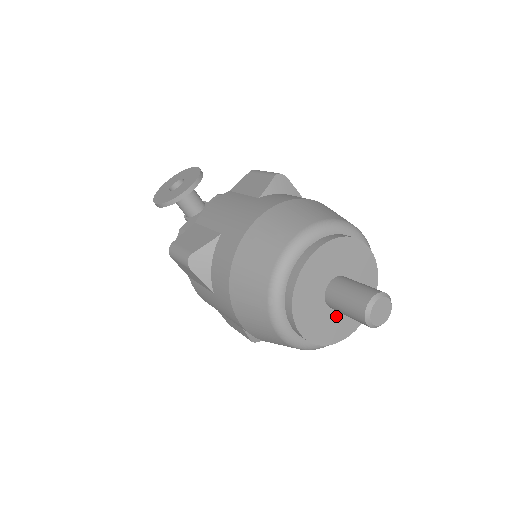
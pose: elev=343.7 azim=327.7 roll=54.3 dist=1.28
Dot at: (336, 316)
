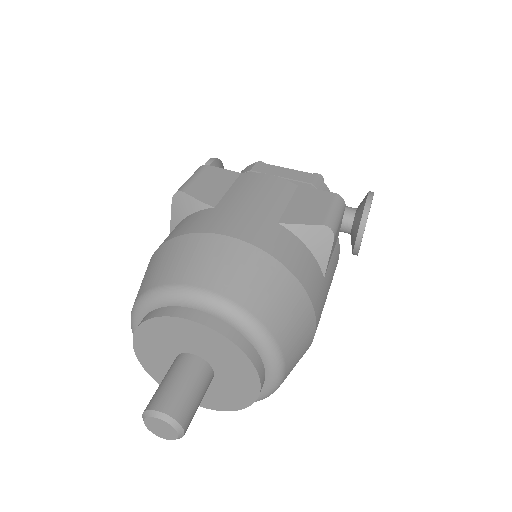
Dot at: (218, 386)
